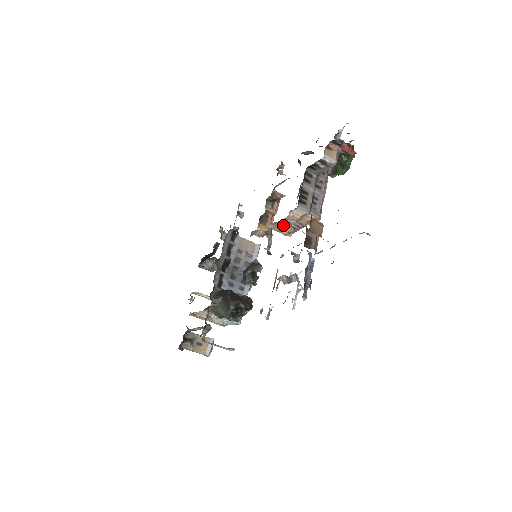
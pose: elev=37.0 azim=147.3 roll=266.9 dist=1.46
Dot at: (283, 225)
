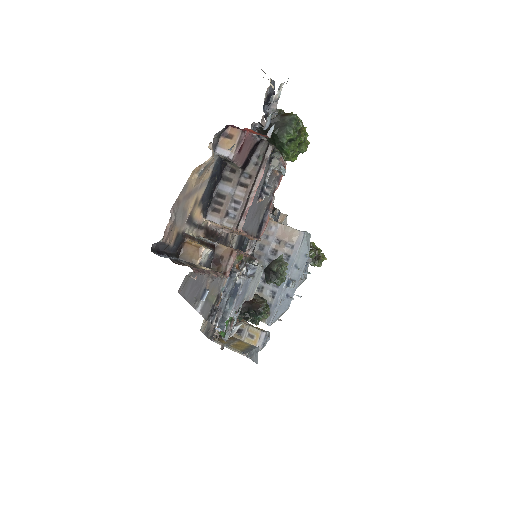
Dot at: occluded
